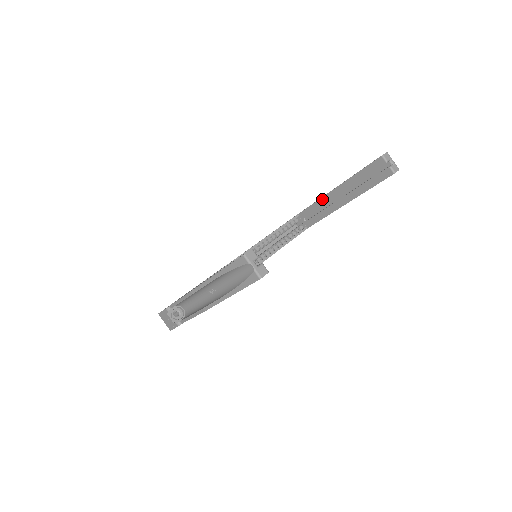
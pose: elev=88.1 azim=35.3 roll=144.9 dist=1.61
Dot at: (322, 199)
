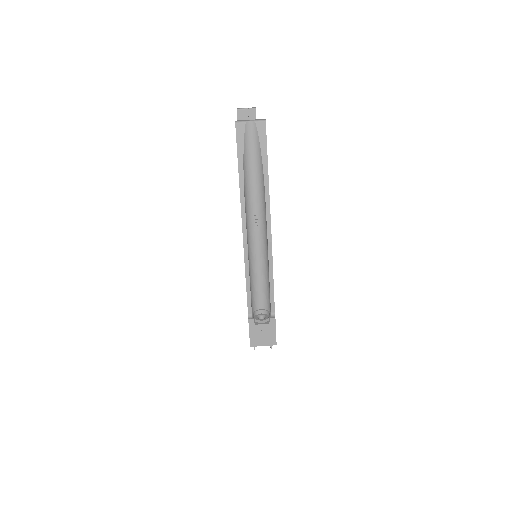
Dot at: occluded
